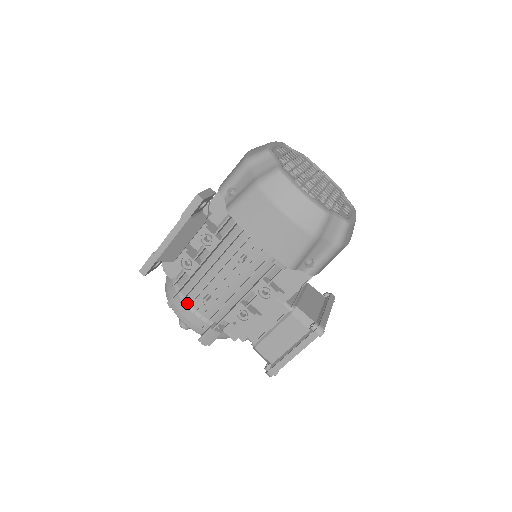
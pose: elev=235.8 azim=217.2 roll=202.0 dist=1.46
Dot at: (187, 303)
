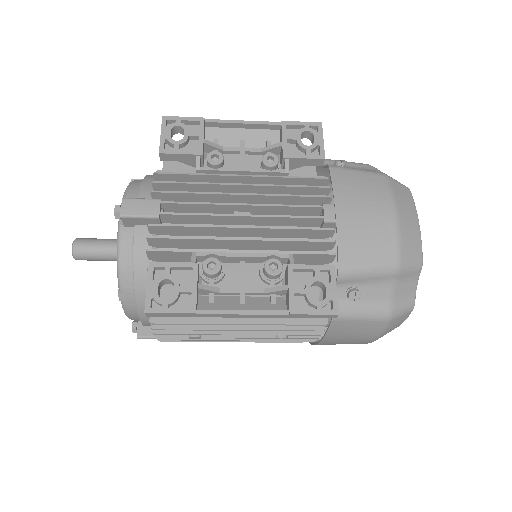
Dot at: occluded
